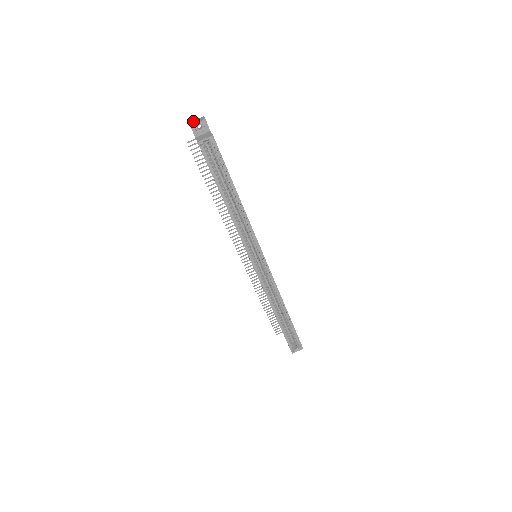
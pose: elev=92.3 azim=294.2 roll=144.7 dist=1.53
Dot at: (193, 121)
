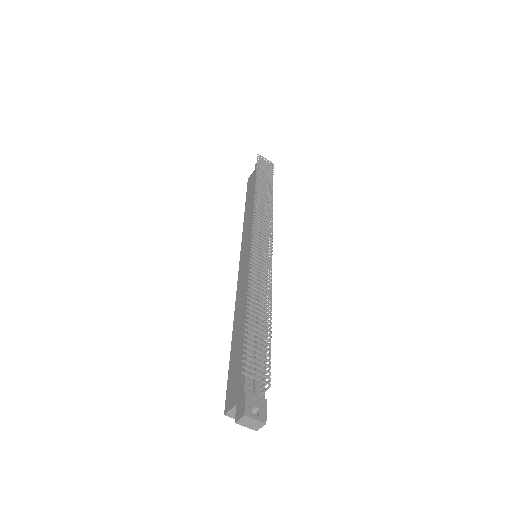
Dot at: (249, 420)
